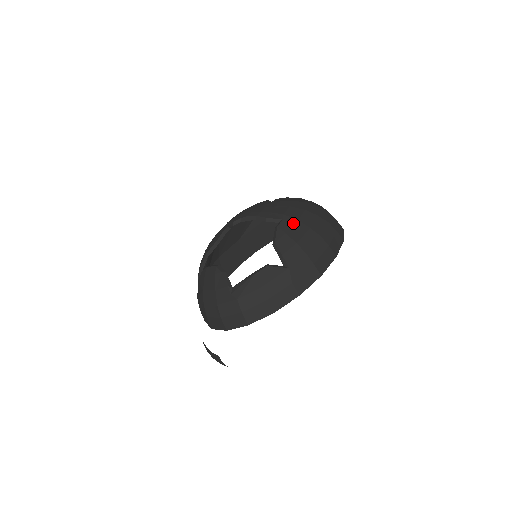
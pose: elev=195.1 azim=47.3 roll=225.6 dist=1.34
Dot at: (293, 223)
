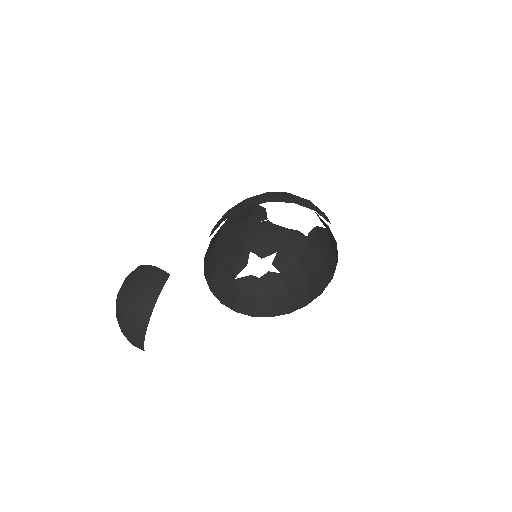
Dot at: (316, 244)
